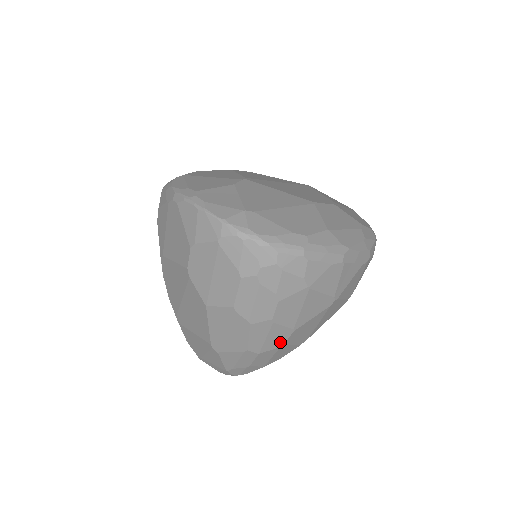
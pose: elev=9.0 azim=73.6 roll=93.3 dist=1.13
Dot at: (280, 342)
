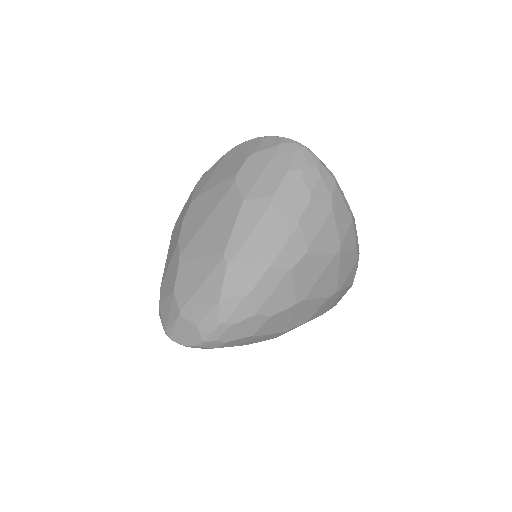
Dot at: (292, 262)
